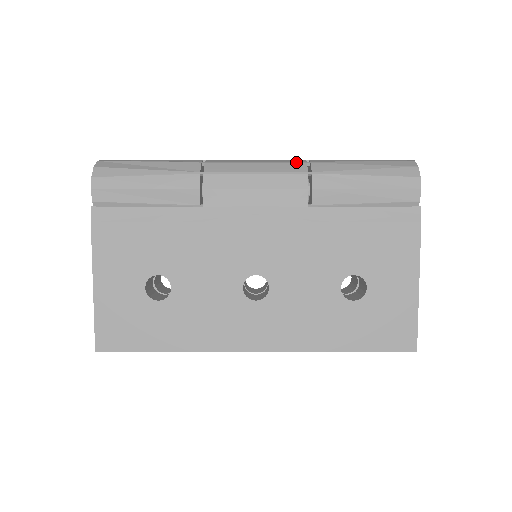
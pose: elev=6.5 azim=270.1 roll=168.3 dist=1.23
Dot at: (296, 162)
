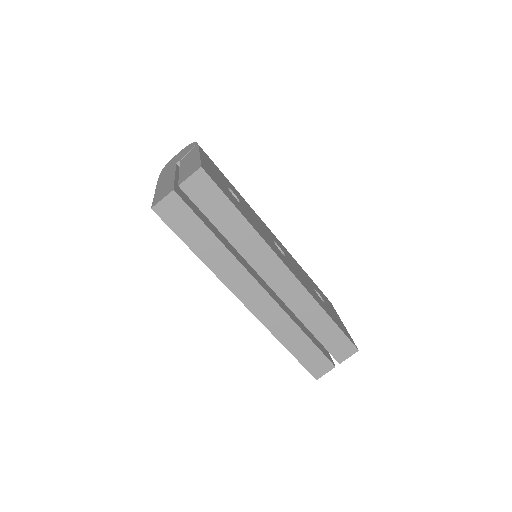
Dot at: occluded
